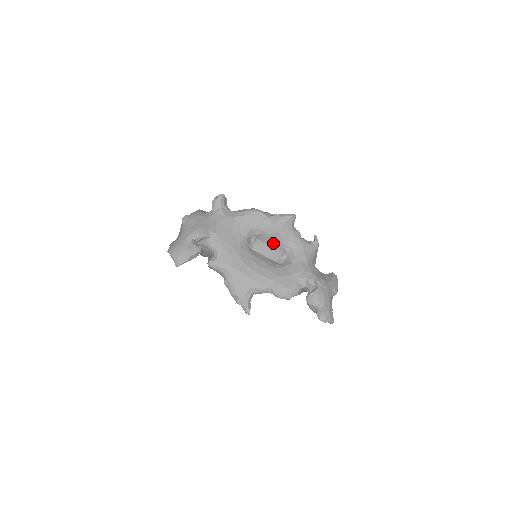
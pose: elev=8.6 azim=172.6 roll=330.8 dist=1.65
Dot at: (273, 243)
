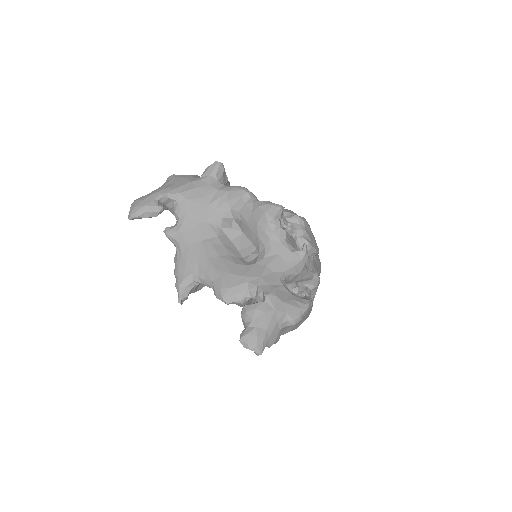
Dot at: (250, 235)
